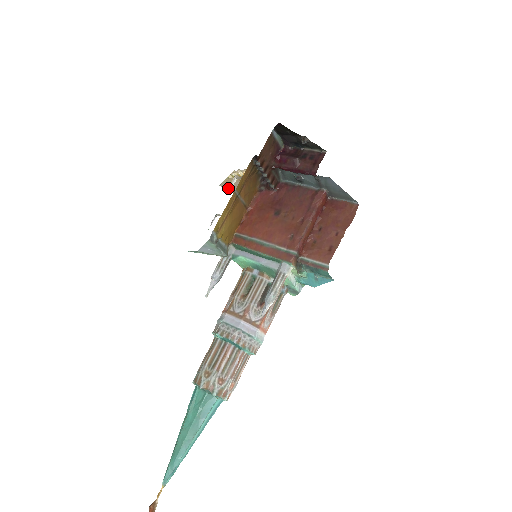
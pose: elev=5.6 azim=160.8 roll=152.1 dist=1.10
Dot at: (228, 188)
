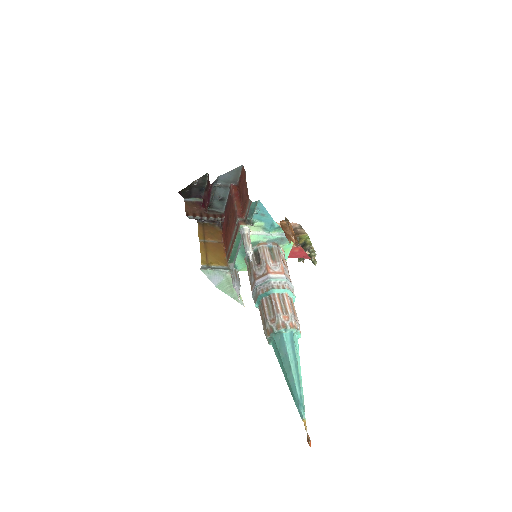
Dot at: occluded
